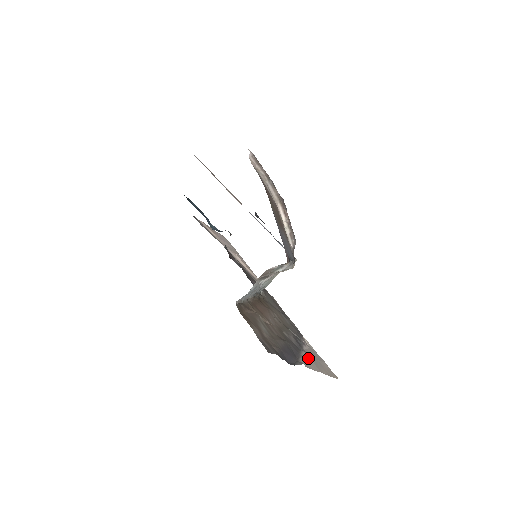
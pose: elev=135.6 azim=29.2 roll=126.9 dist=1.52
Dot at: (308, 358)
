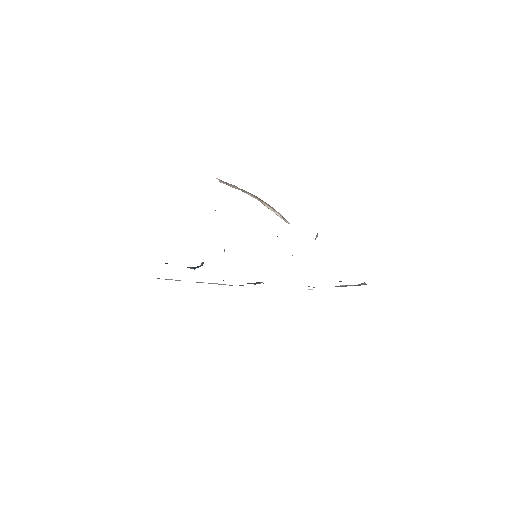
Dot at: occluded
